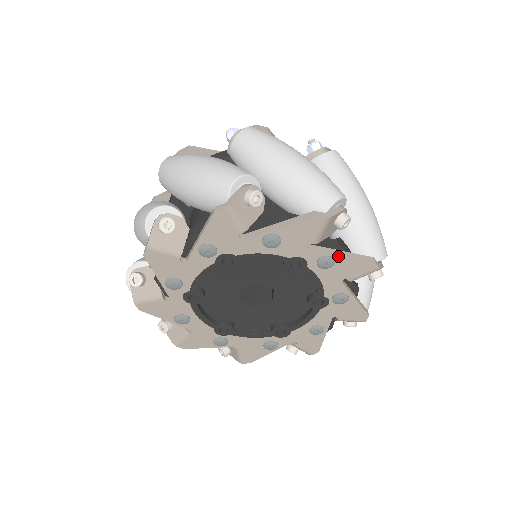
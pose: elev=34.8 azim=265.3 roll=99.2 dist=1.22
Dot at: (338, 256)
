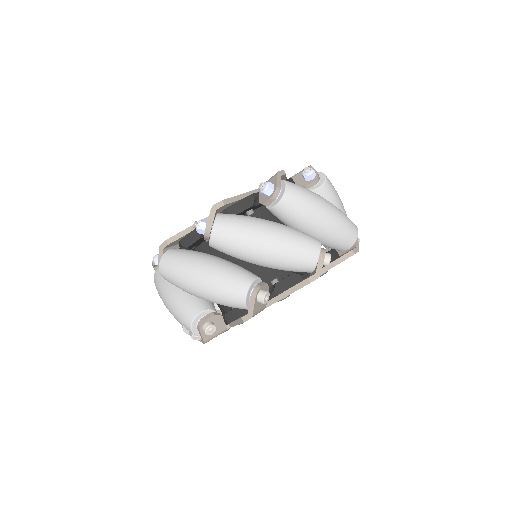
Dot at: (285, 297)
